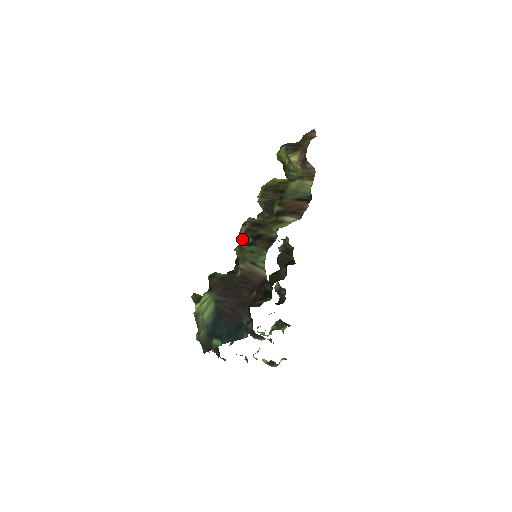
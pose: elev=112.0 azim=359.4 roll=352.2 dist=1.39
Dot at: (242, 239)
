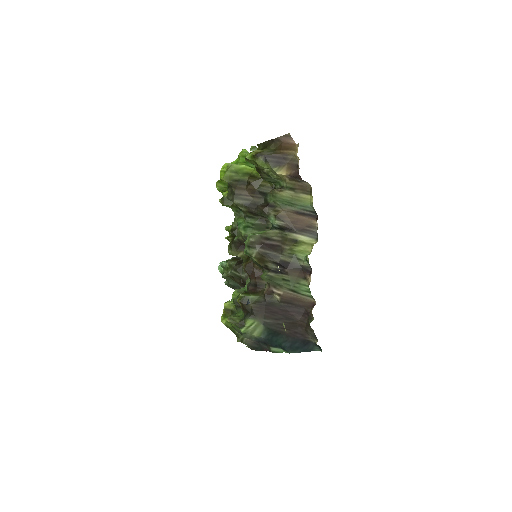
Dot at: (257, 261)
